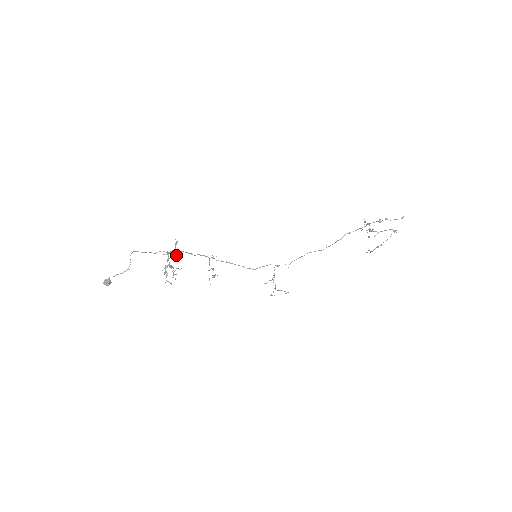
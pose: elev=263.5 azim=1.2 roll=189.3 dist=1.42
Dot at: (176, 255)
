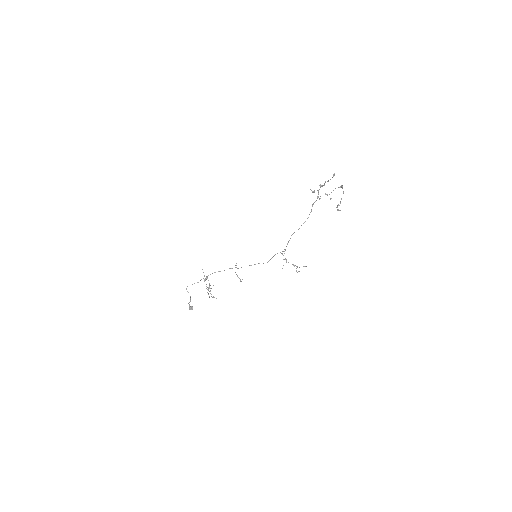
Dot at: occluded
